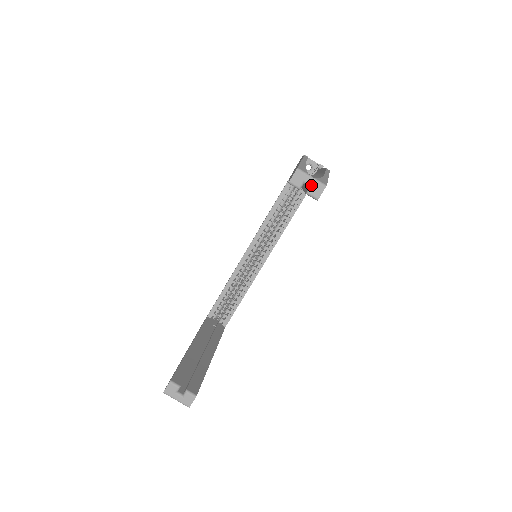
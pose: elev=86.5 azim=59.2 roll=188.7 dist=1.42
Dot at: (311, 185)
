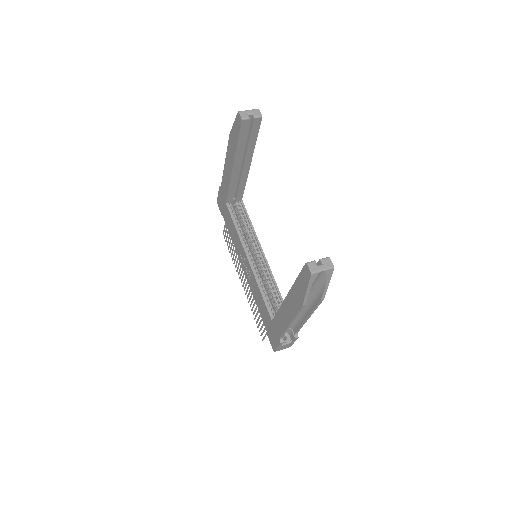
Dot at: (252, 113)
